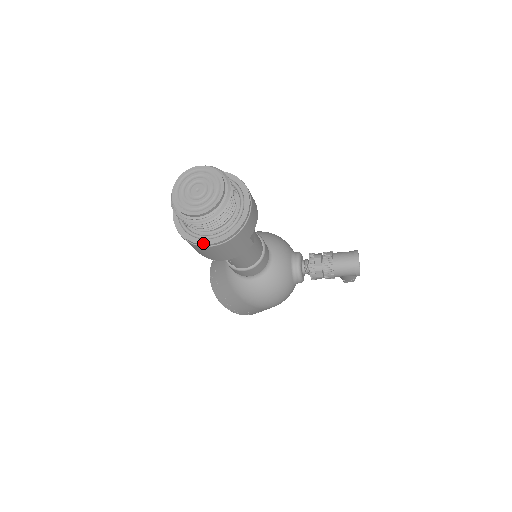
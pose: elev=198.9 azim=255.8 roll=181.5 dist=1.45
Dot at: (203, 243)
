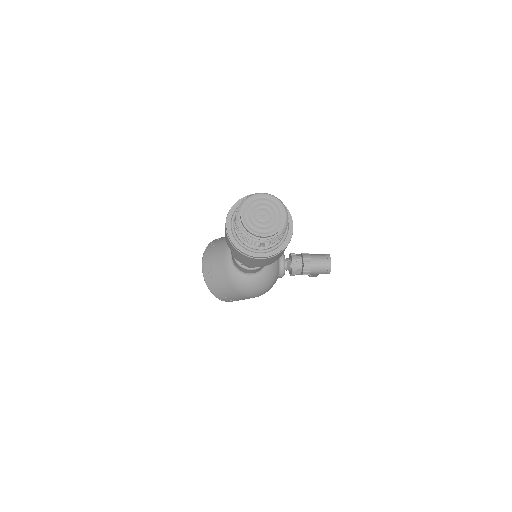
Dot at: (256, 256)
